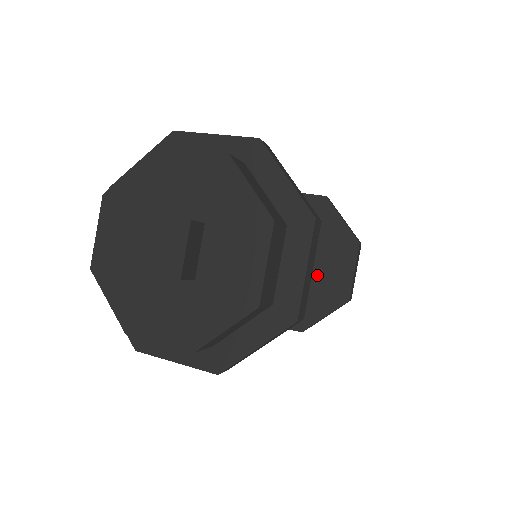
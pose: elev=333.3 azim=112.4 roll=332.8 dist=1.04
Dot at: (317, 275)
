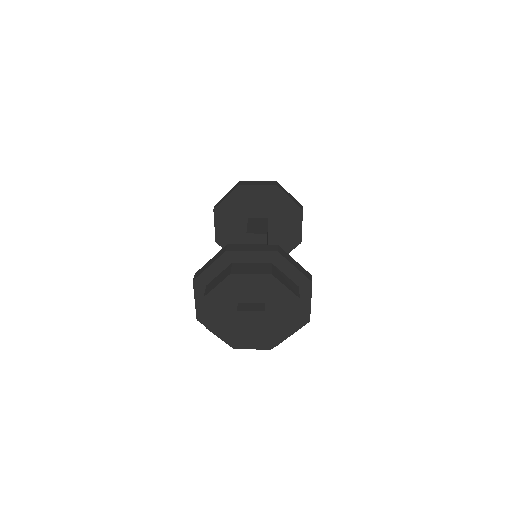
Dot at: (279, 232)
